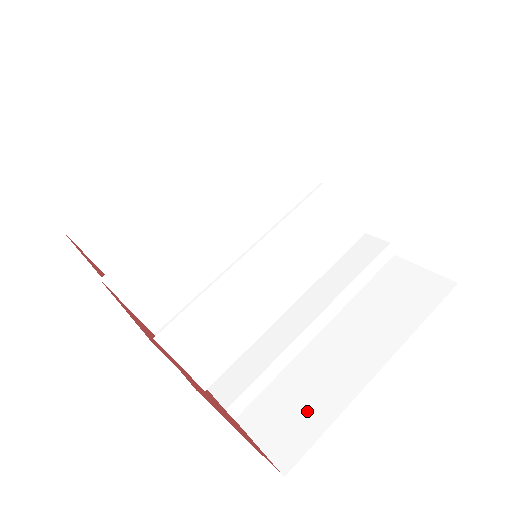
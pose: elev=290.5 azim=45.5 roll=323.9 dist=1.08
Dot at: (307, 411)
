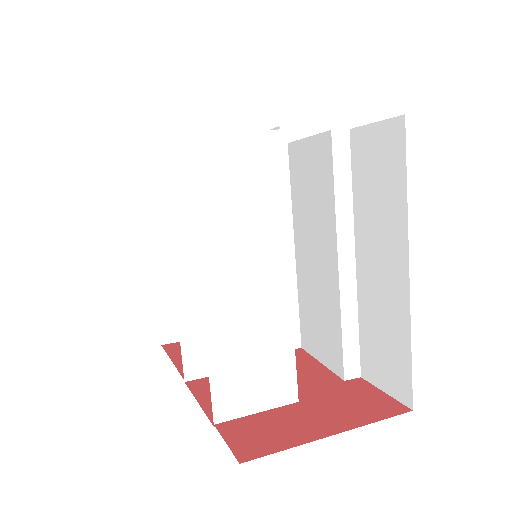
Dot at: (391, 342)
